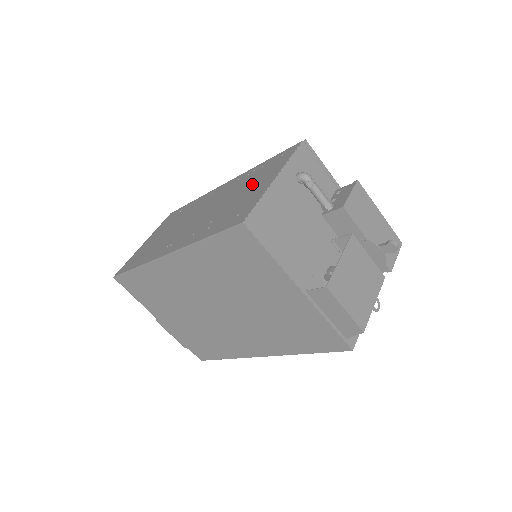
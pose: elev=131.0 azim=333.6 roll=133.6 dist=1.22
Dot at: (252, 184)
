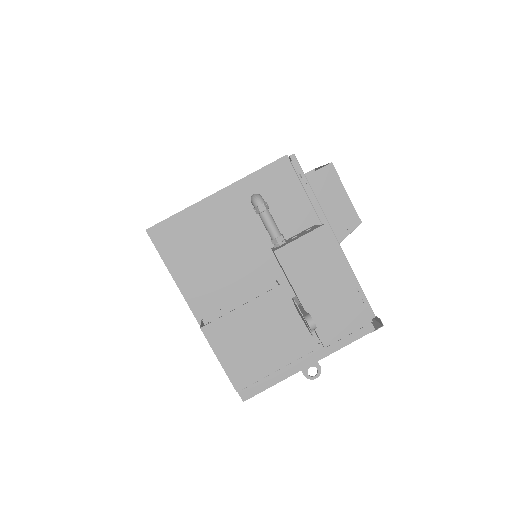
Dot at: occluded
